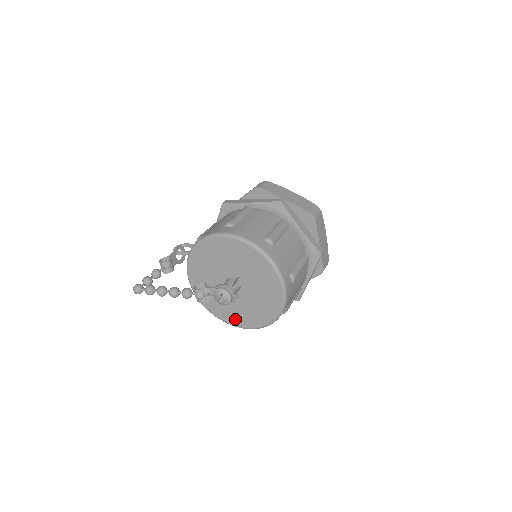
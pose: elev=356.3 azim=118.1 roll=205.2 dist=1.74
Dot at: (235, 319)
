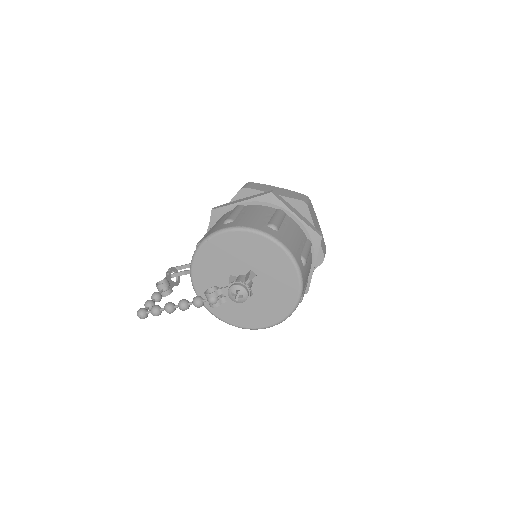
Dot at: (251, 321)
